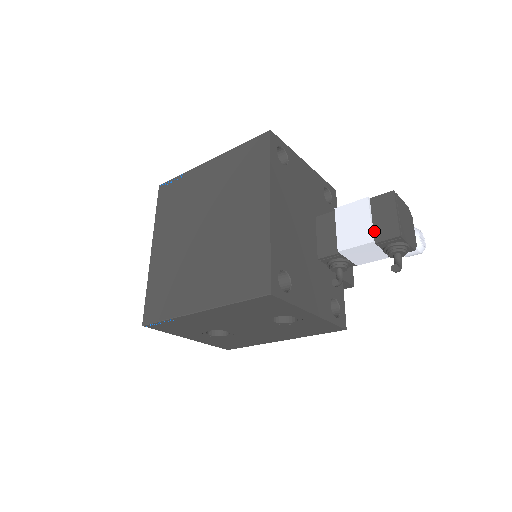
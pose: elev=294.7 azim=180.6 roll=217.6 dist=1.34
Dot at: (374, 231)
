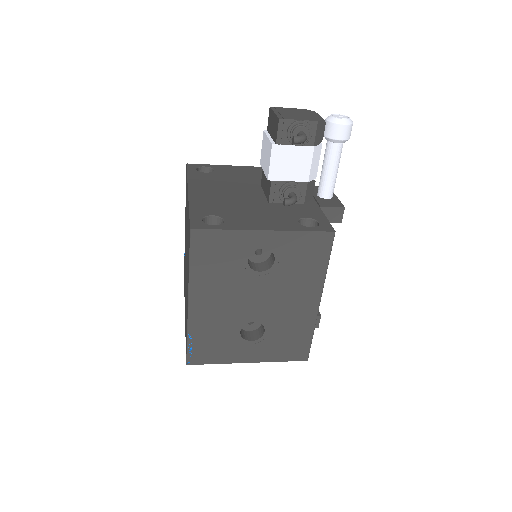
Dot at: (273, 140)
